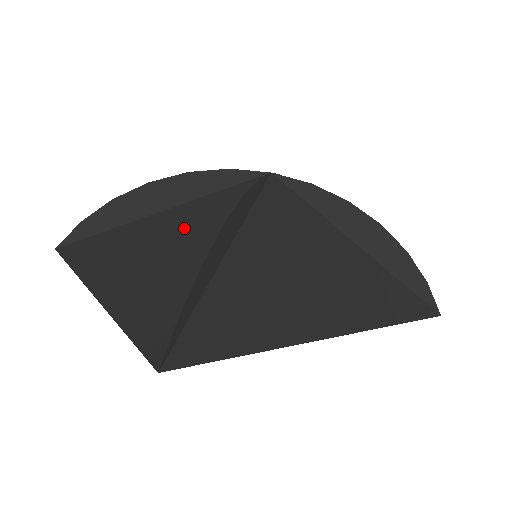
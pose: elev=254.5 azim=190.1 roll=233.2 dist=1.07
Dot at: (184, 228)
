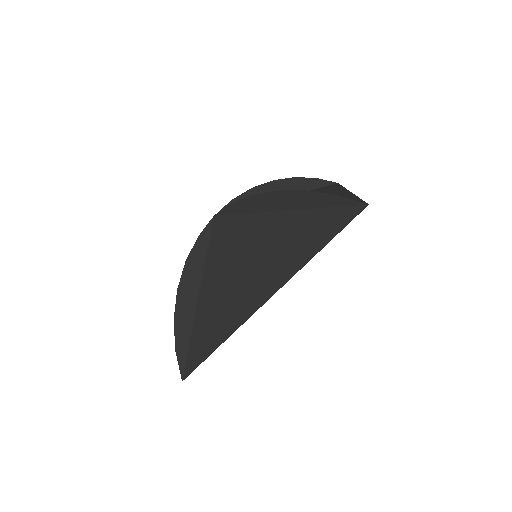
Dot at: occluded
